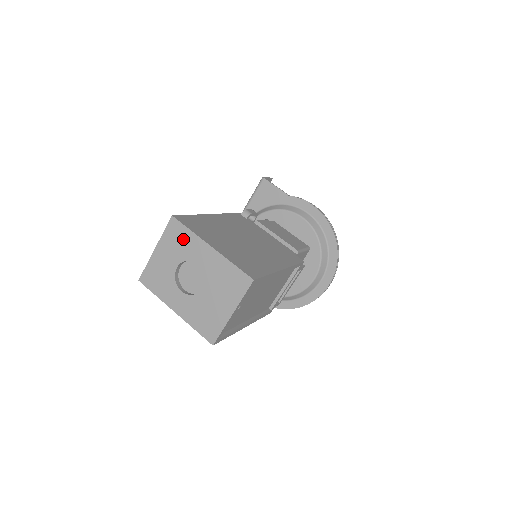
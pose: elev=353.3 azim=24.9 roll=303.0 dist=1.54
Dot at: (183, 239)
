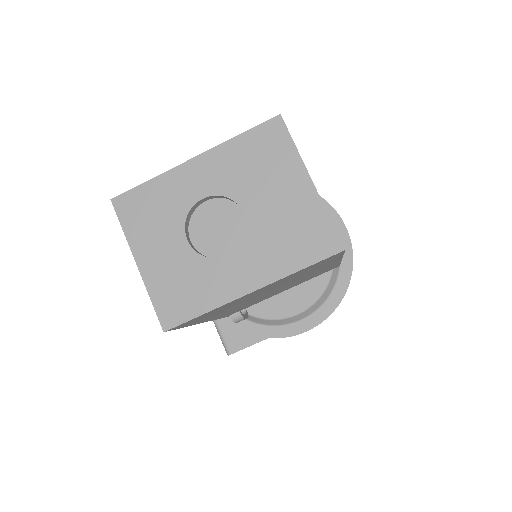
Dot at: (154, 201)
